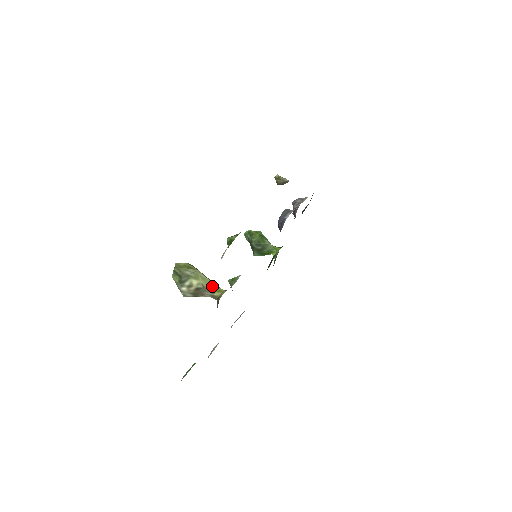
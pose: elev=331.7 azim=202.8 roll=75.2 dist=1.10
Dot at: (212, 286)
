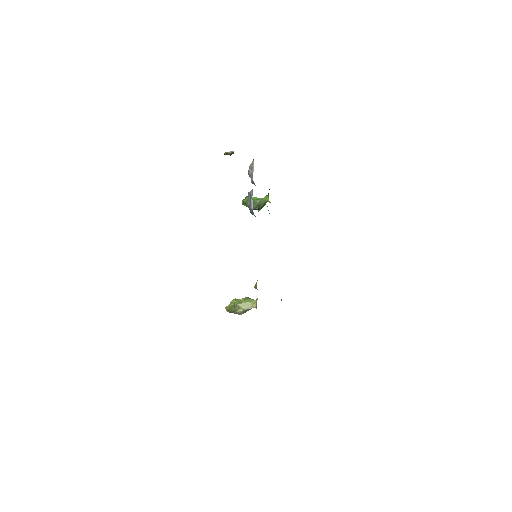
Dot at: (249, 304)
